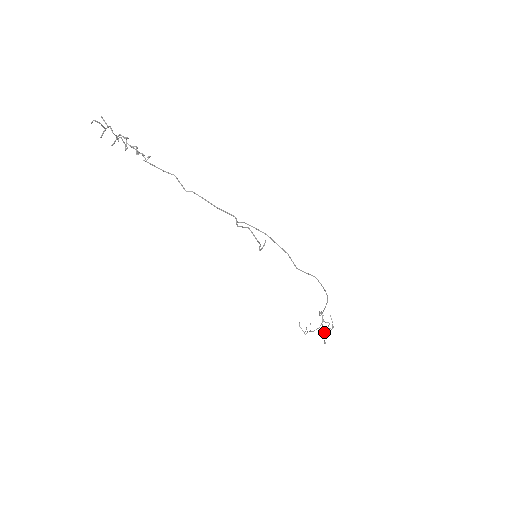
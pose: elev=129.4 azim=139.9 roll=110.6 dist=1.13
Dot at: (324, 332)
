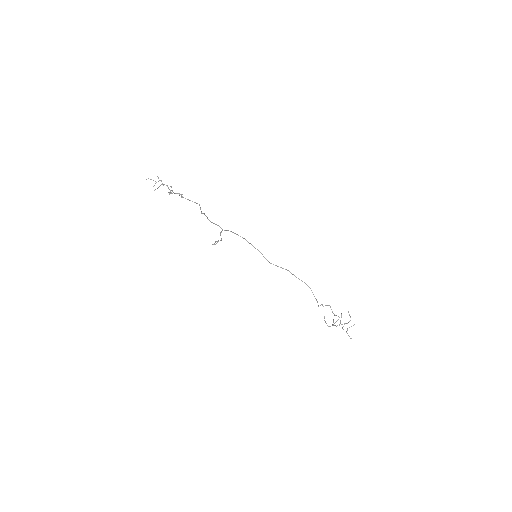
Dot at: (339, 325)
